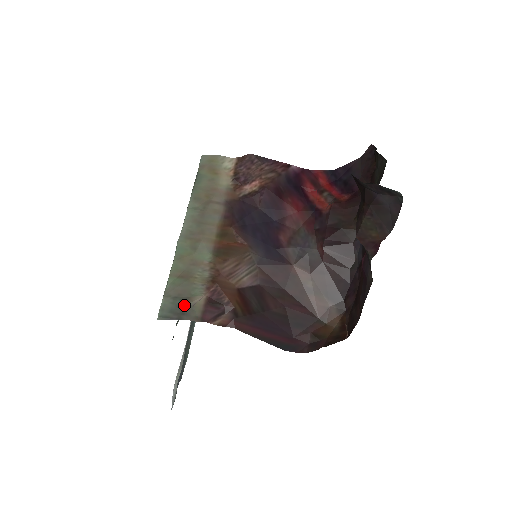
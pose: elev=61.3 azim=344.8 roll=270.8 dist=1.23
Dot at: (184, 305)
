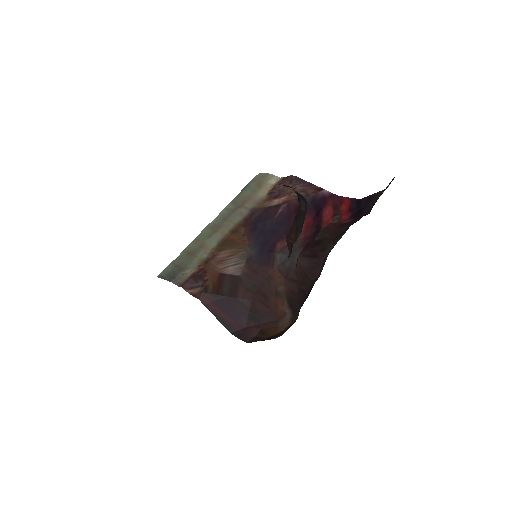
Dot at: (177, 272)
